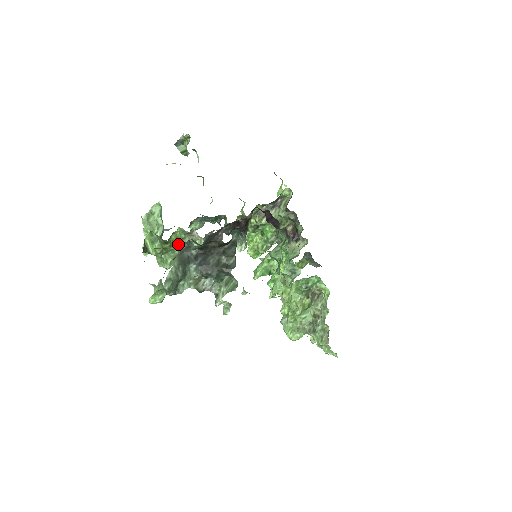
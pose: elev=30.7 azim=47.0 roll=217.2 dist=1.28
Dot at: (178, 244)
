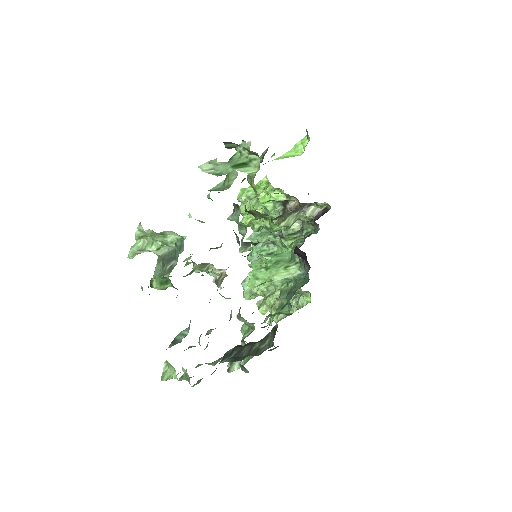
Dot at: occluded
